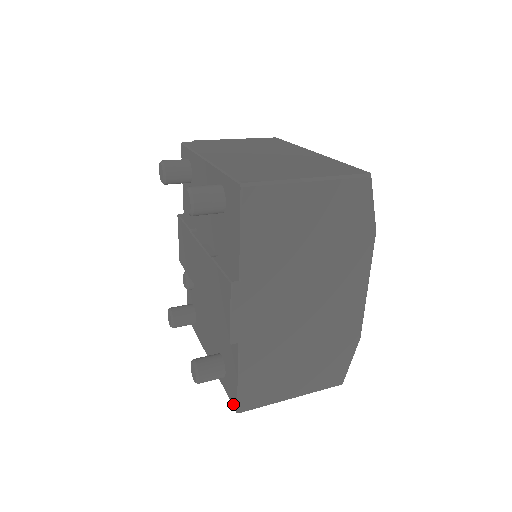
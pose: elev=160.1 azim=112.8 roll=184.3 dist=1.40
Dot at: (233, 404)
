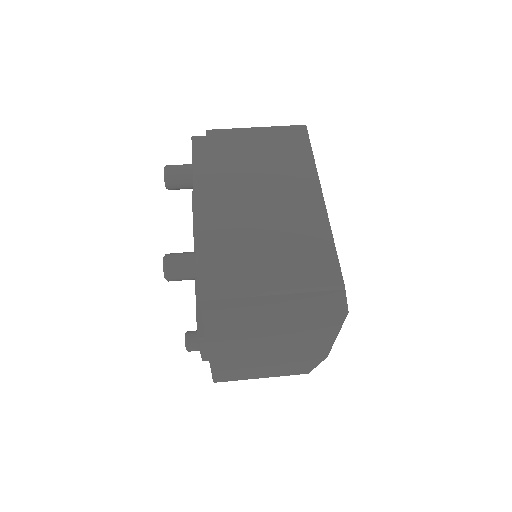
Dot at: occluded
